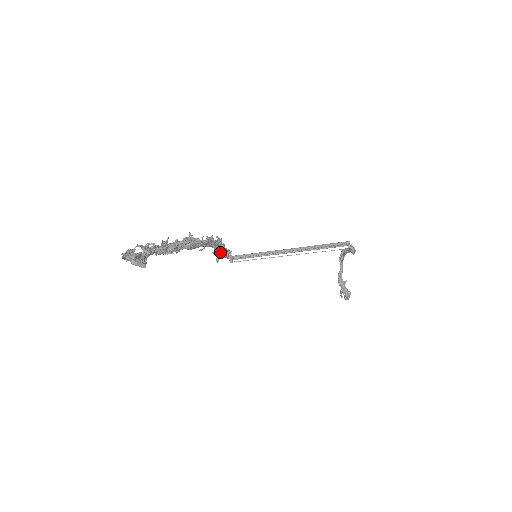
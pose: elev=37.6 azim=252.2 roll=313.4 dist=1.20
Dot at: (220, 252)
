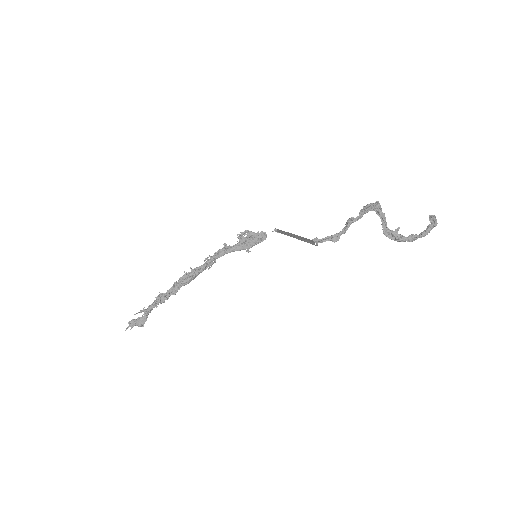
Dot at: (241, 249)
